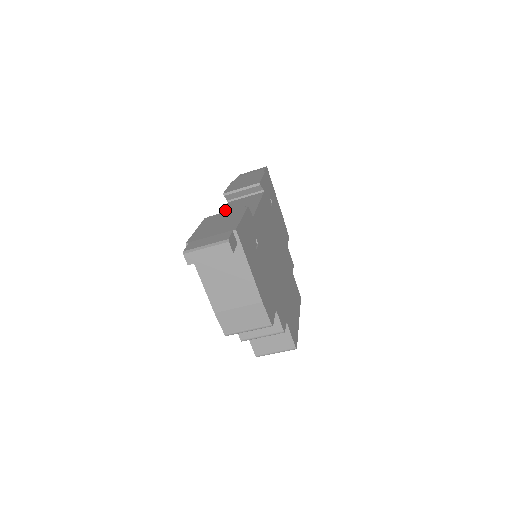
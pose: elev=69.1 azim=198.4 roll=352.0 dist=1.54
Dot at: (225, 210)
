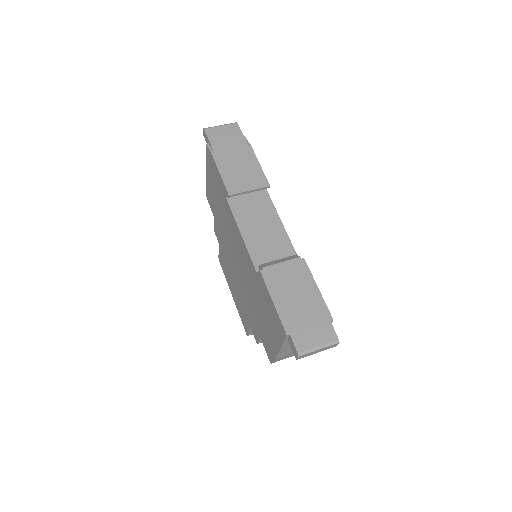
Dot at: (241, 224)
